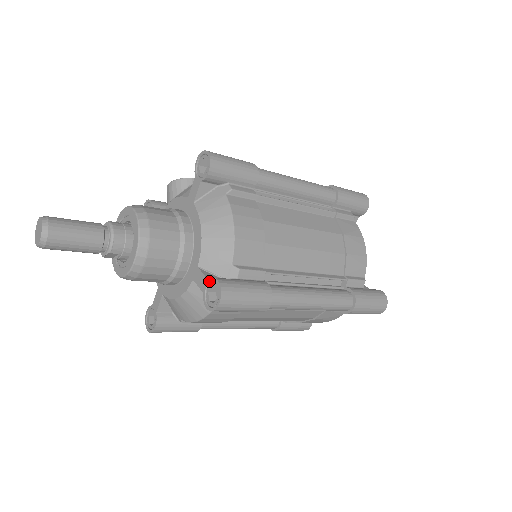
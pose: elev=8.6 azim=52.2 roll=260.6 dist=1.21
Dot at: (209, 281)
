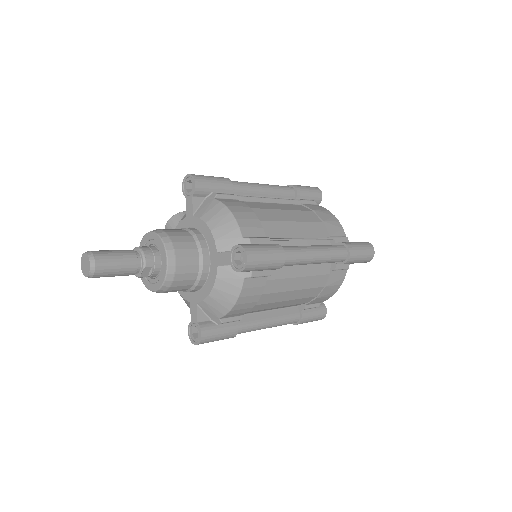
Dot at: (231, 252)
